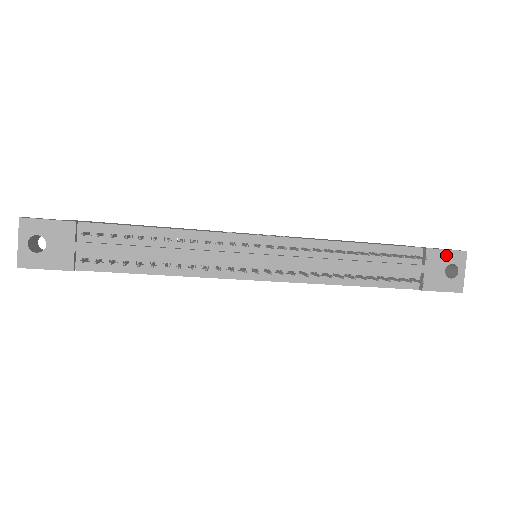
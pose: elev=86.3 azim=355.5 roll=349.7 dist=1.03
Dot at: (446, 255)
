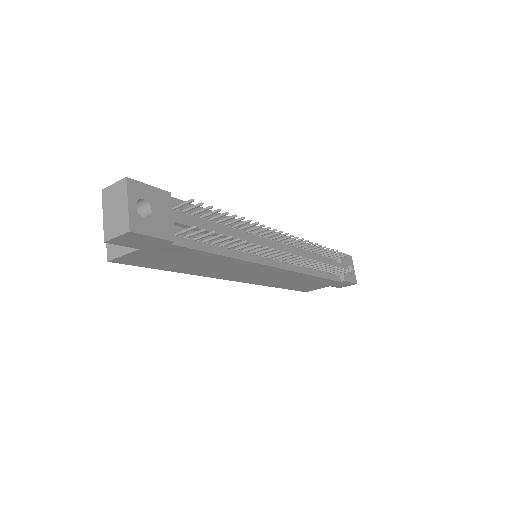
Dot at: (346, 258)
